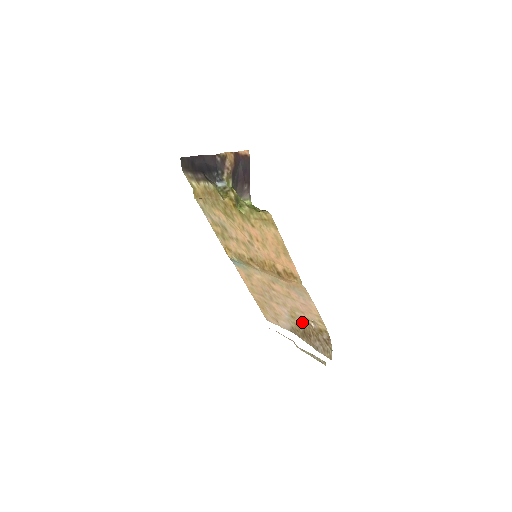
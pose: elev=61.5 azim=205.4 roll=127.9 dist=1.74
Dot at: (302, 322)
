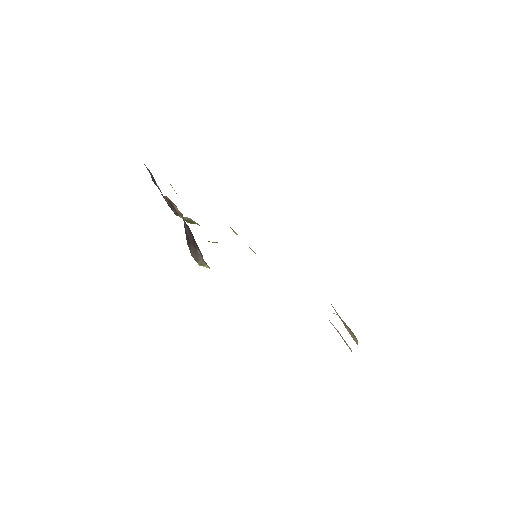
Dot at: occluded
